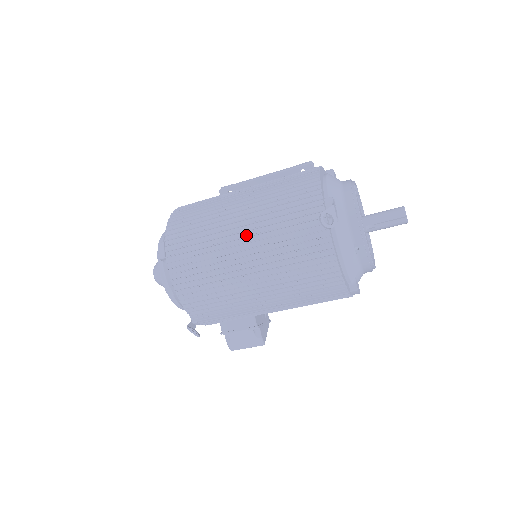
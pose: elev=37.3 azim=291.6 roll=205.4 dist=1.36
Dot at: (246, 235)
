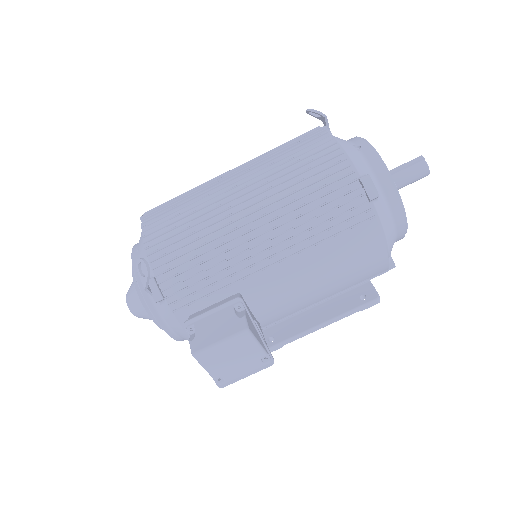
Dot at: occluded
